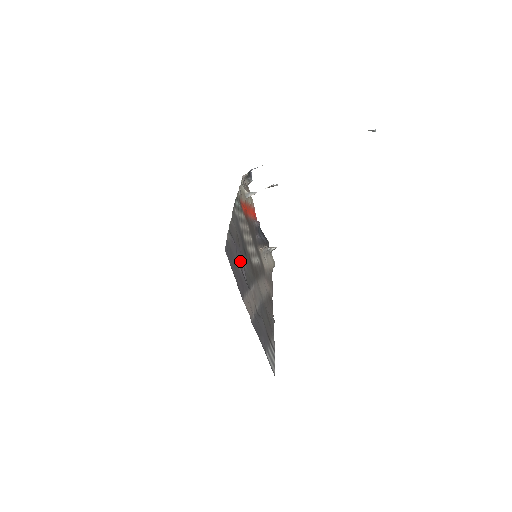
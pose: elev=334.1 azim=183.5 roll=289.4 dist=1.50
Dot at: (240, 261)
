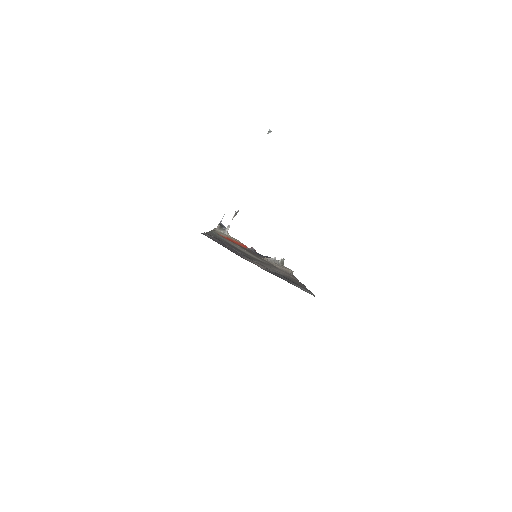
Dot at: (230, 247)
